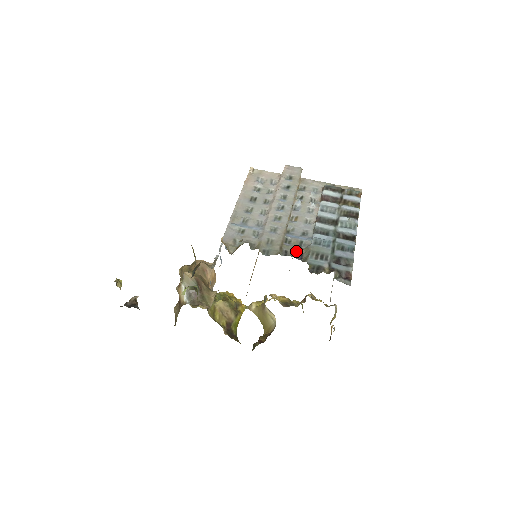
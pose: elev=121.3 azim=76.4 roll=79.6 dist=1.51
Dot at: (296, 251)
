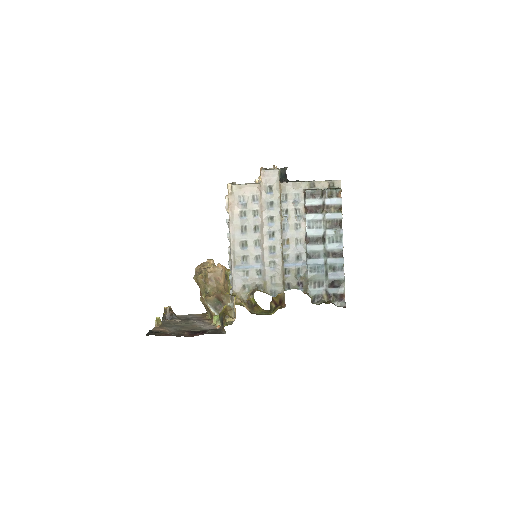
Dot at: (296, 281)
